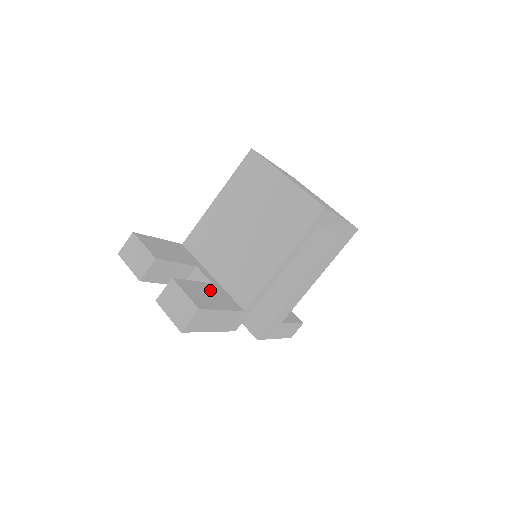
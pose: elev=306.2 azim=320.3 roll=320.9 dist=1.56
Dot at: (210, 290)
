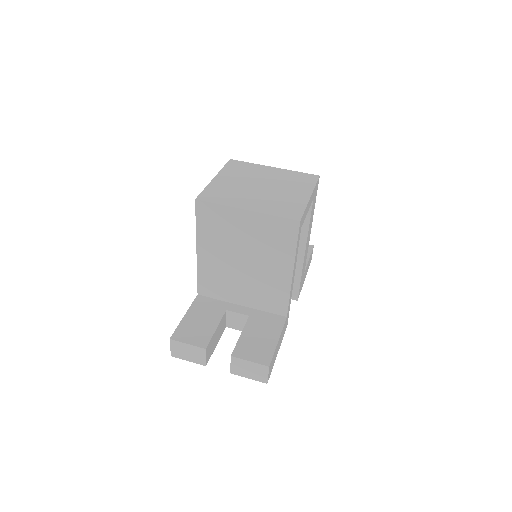
Dot at: (255, 328)
